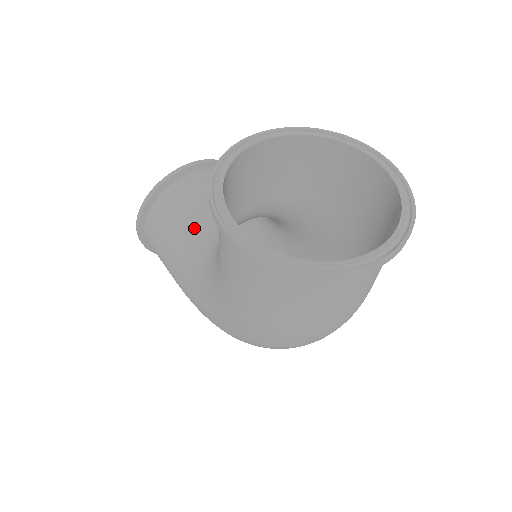
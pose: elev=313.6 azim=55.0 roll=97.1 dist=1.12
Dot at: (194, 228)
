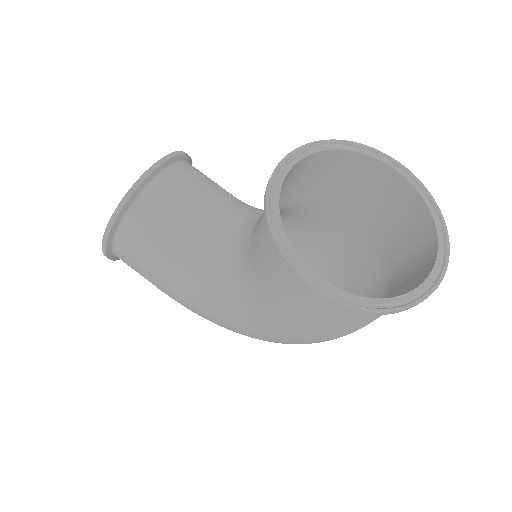
Dot at: (186, 241)
